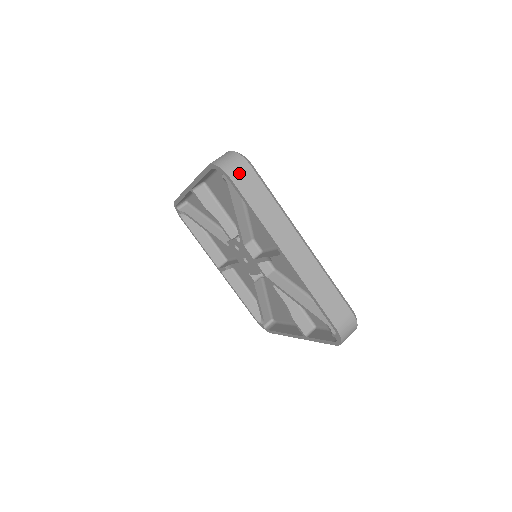
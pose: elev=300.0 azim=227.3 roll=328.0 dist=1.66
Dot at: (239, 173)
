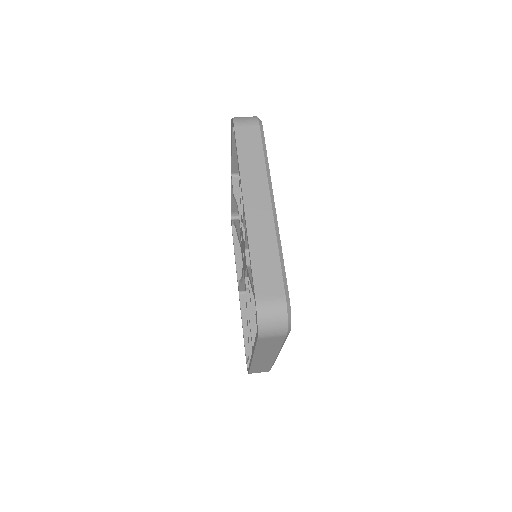
Dot at: (245, 125)
